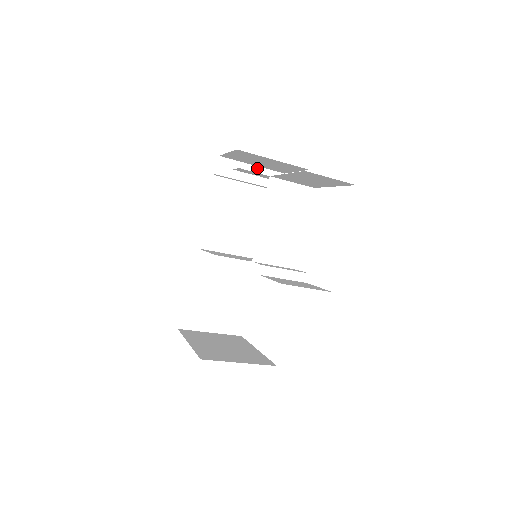
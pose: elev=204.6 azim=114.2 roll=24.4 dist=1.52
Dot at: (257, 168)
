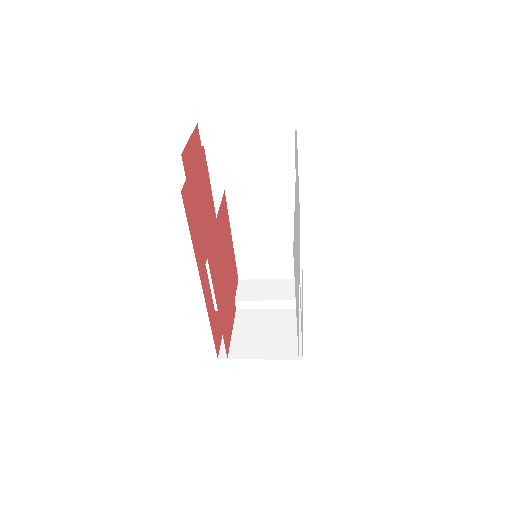
Dot at: (253, 122)
